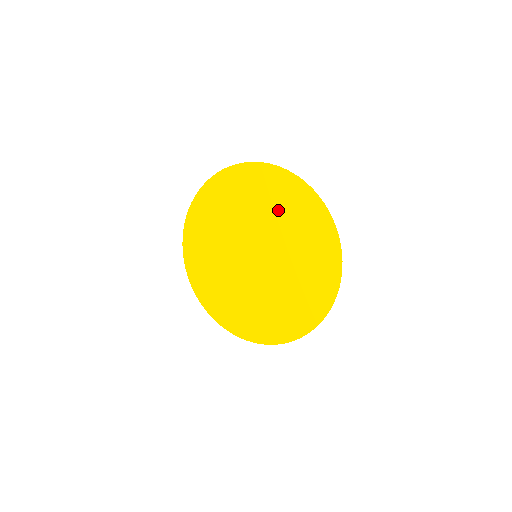
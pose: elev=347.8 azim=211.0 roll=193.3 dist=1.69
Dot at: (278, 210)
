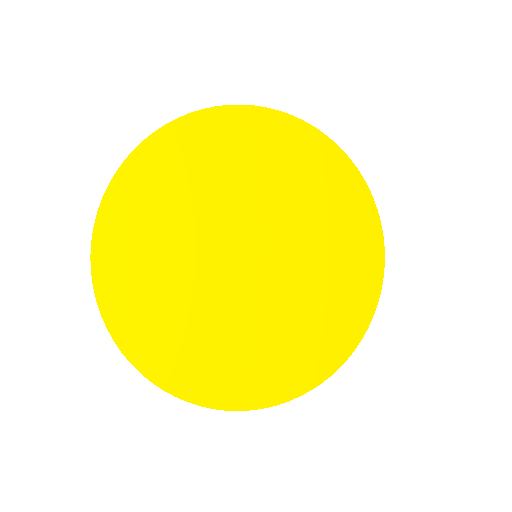
Dot at: (265, 169)
